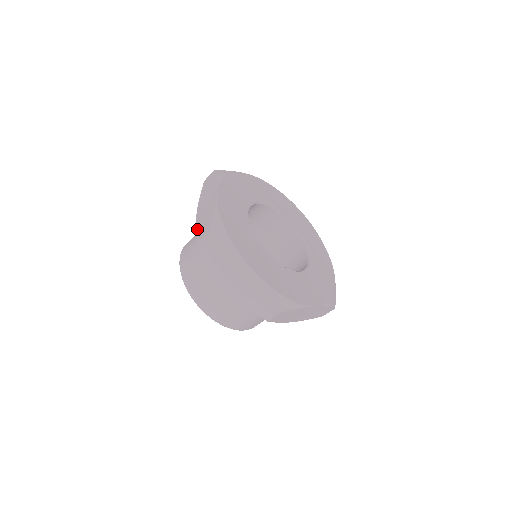
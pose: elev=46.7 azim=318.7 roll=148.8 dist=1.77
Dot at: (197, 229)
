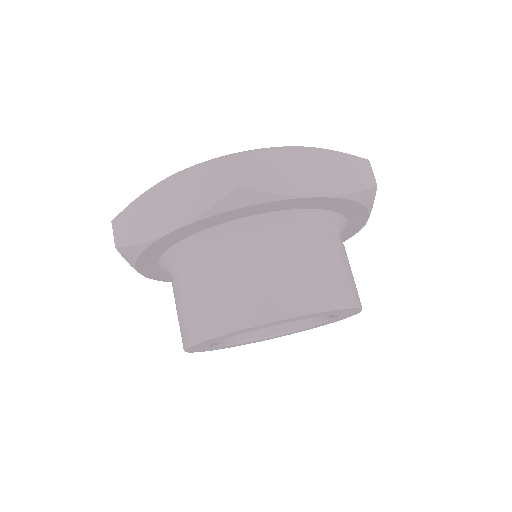
Dot at: occluded
